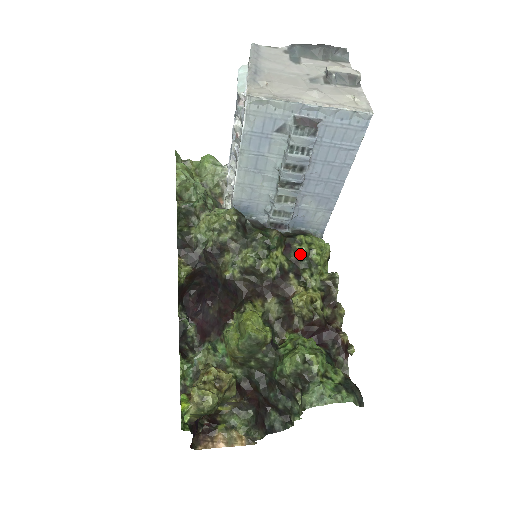
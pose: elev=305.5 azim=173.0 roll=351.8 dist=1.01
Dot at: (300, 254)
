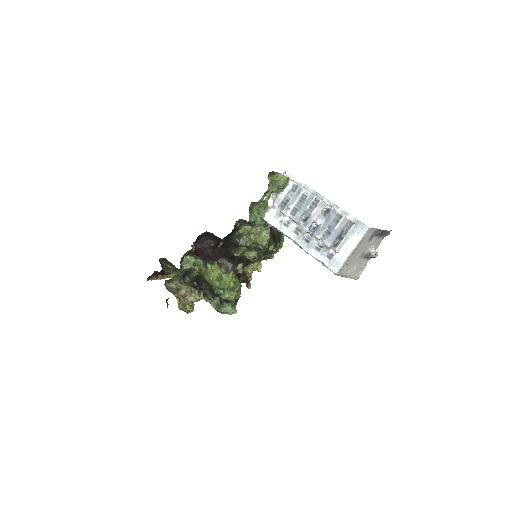
Dot at: (271, 252)
